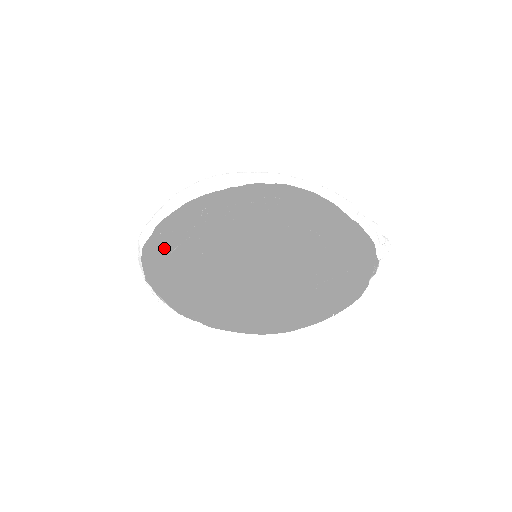
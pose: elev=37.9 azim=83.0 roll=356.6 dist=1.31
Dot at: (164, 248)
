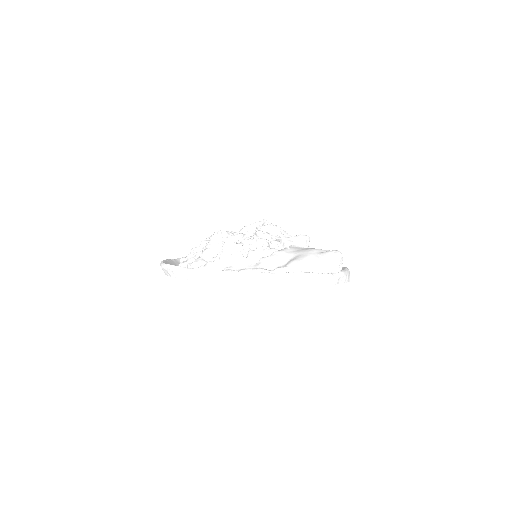
Dot at: occluded
